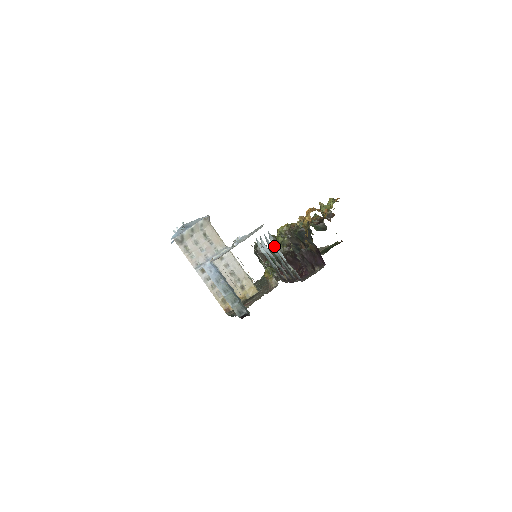
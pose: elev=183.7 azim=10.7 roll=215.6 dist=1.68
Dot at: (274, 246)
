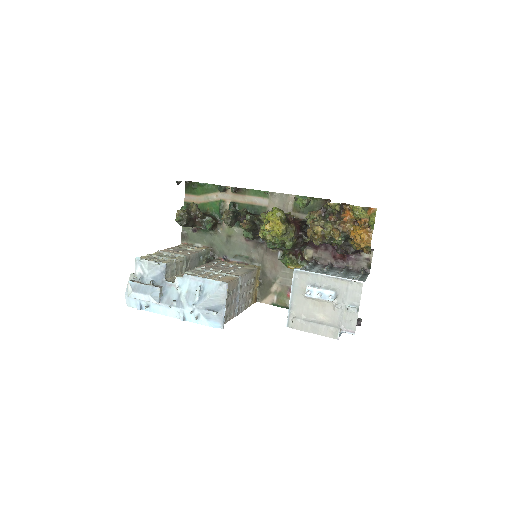
Dot at: occluded
